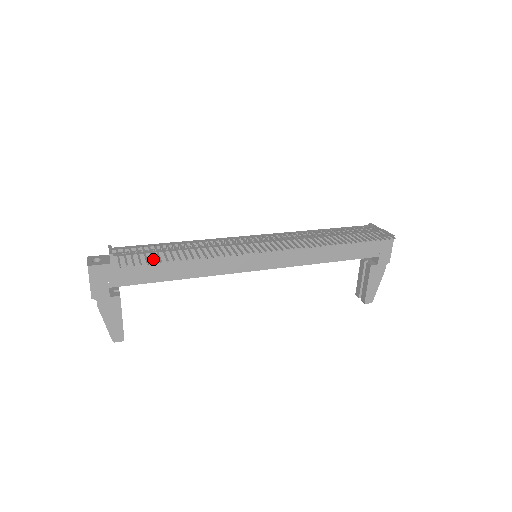
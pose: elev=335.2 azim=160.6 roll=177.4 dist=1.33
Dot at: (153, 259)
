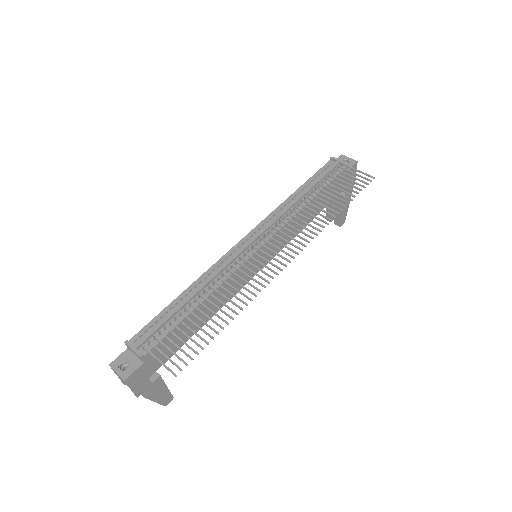
Dot at: (197, 344)
